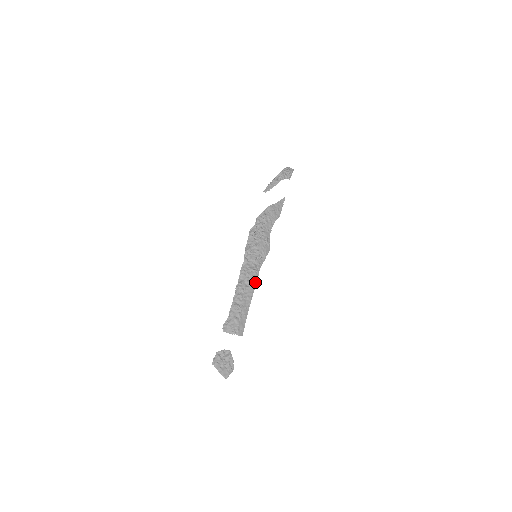
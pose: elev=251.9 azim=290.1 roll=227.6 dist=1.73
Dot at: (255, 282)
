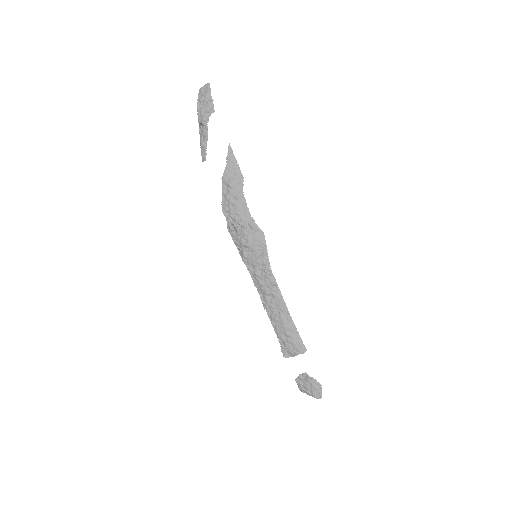
Dot at: (277, 288)
